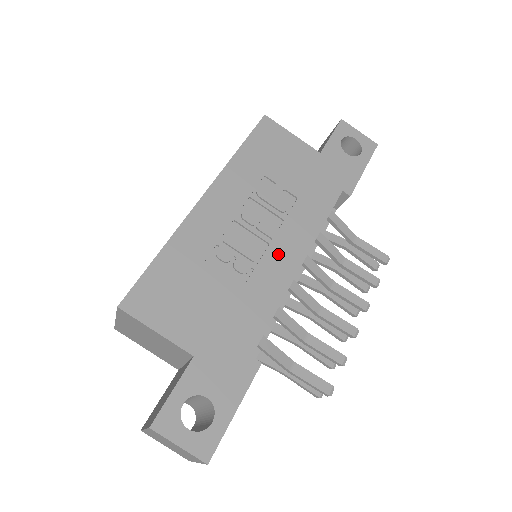
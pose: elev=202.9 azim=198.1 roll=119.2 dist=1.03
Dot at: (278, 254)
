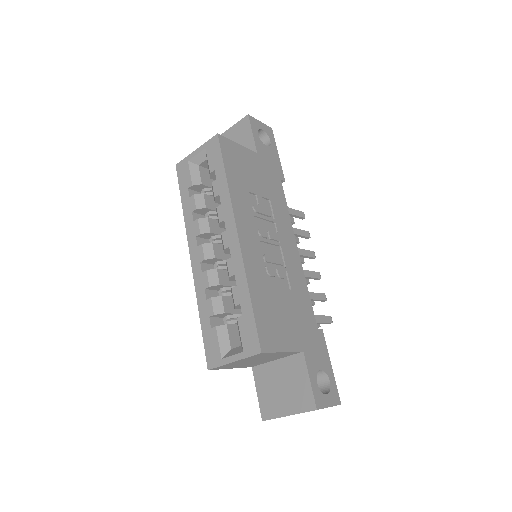
Dot at: (288, 251)
